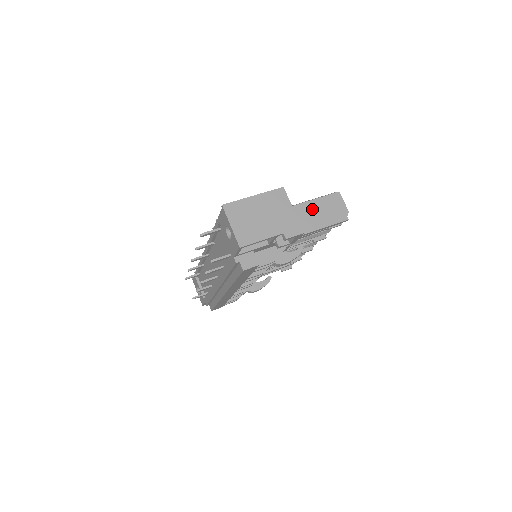
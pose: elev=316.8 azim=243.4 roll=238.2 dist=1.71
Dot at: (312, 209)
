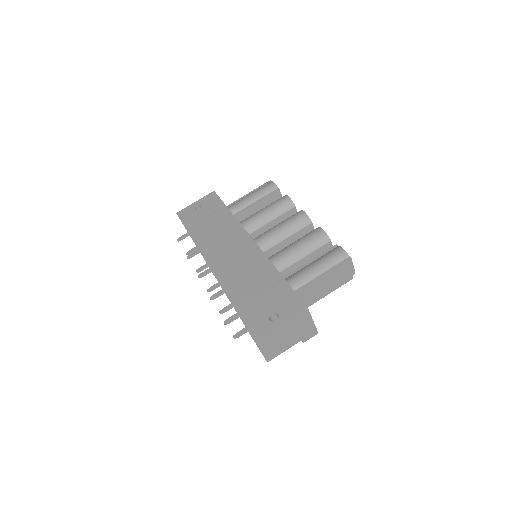
Dot at: (324, 282)
